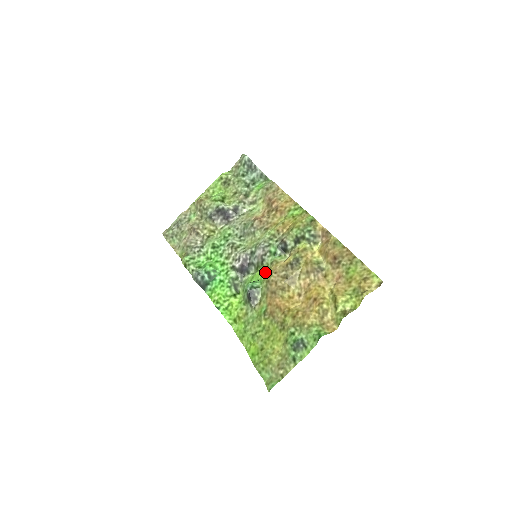
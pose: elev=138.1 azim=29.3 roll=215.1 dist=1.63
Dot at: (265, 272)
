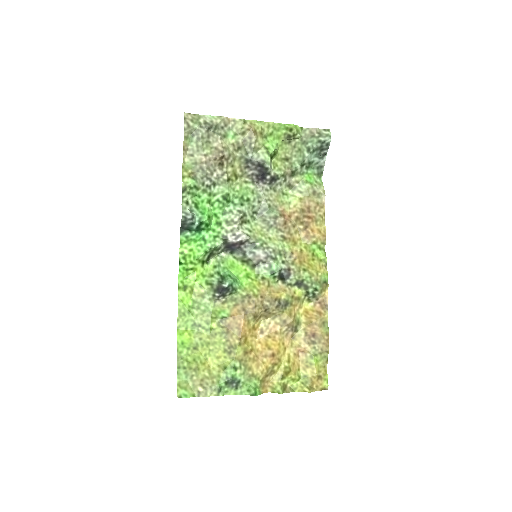
Dot at: (251, 280)
